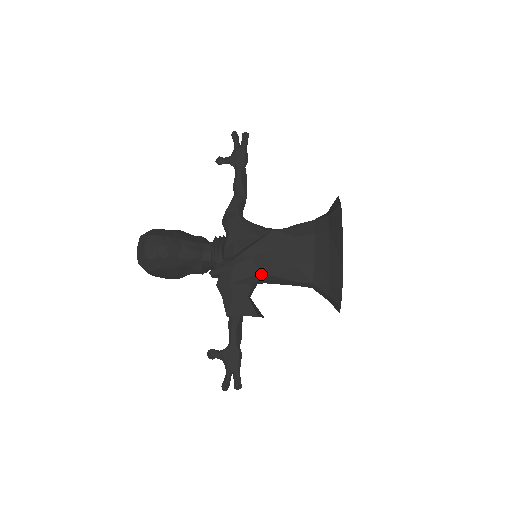
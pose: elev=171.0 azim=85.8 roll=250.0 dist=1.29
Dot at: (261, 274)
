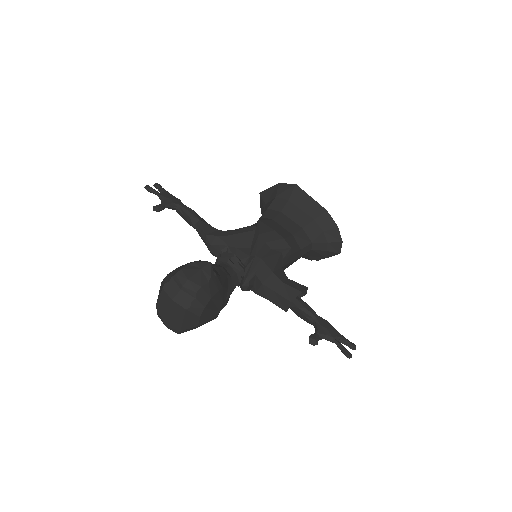
Dot at: (282, 253)
